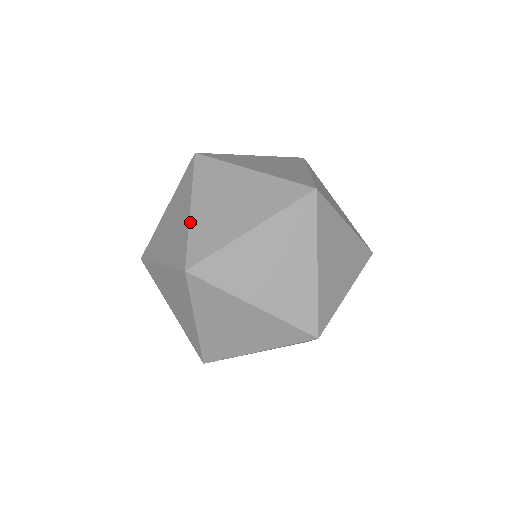
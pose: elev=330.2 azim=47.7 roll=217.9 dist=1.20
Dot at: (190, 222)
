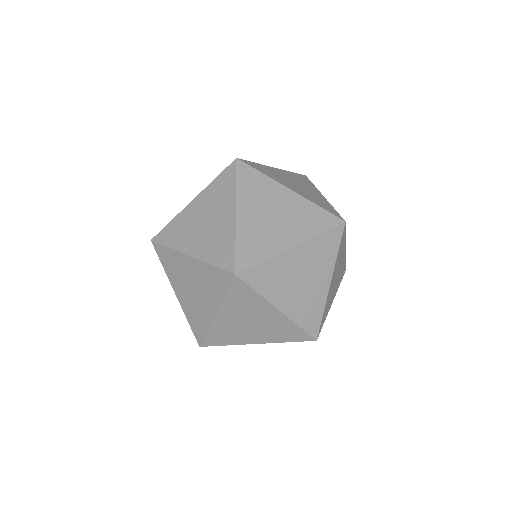
Dot at: (290, 318)
